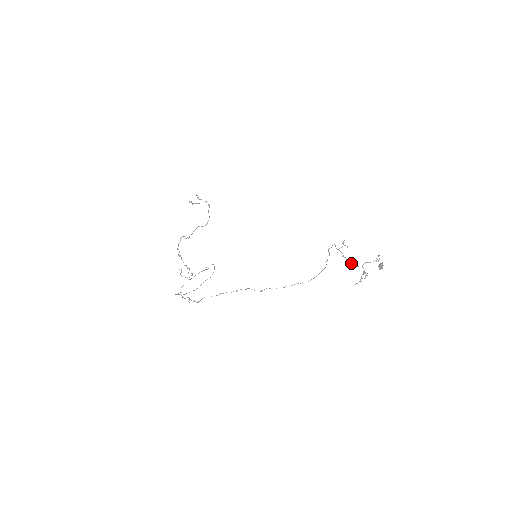
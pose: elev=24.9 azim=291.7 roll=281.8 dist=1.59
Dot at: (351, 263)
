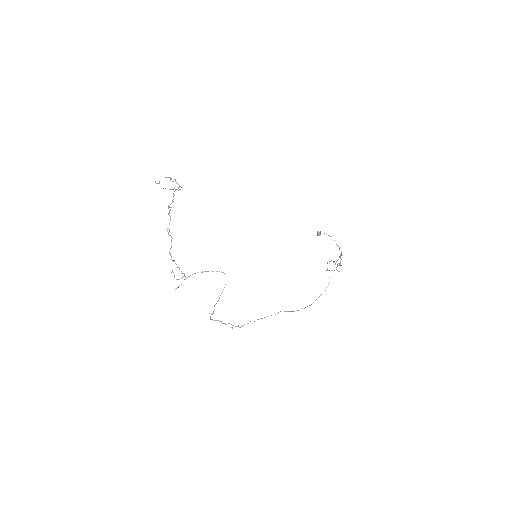
Dot at: occluded
